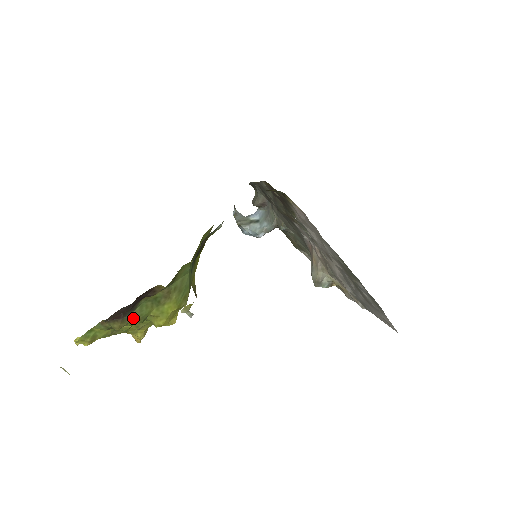
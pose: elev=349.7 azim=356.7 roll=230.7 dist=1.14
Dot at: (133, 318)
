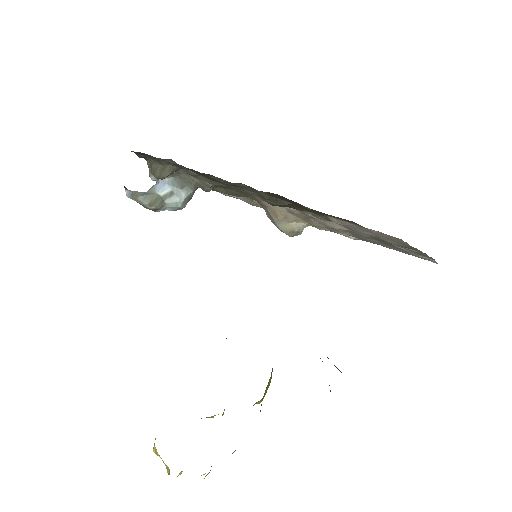
Dot at: occluded
